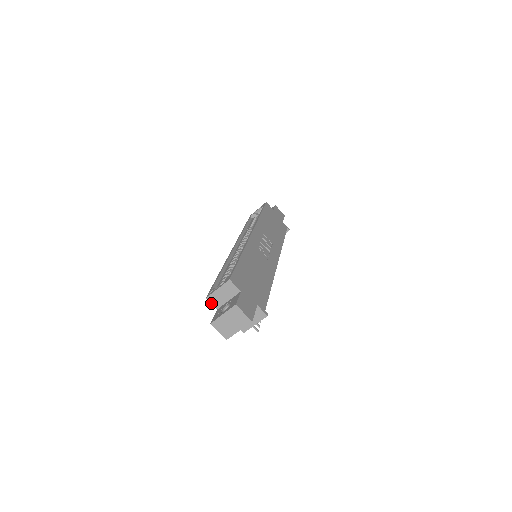
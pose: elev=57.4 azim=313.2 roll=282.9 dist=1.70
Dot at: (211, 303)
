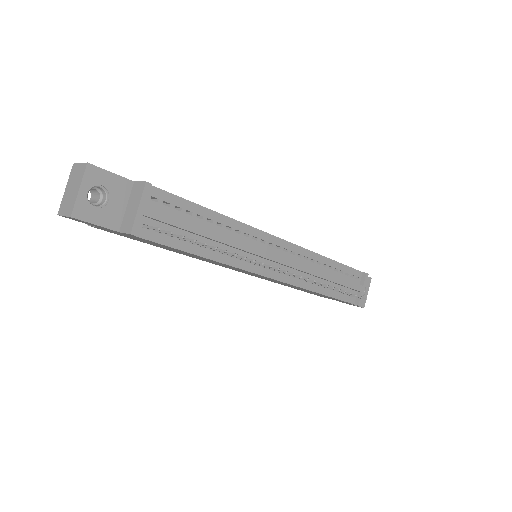
Dot at: occluded
